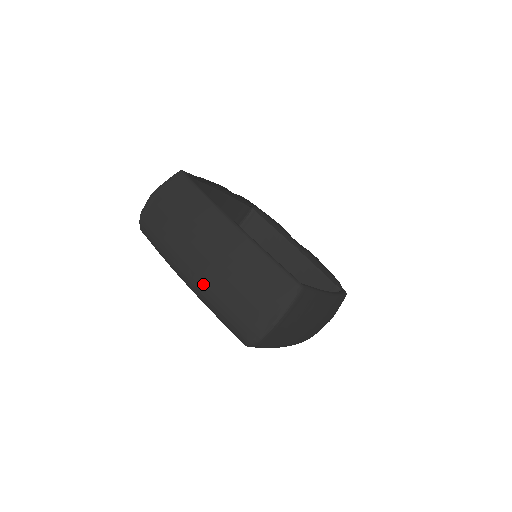
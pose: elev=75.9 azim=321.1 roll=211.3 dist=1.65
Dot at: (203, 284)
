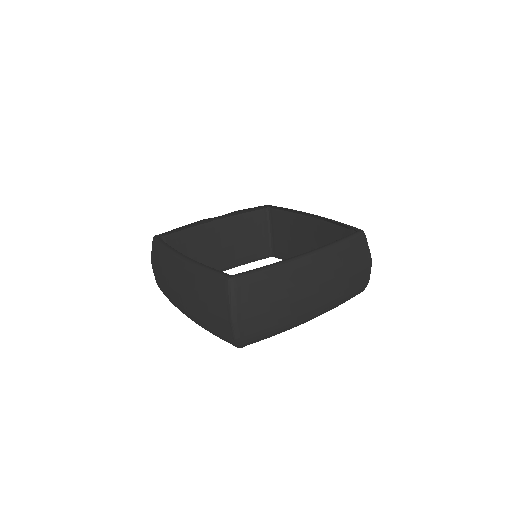
Dot at: (191, 316)
